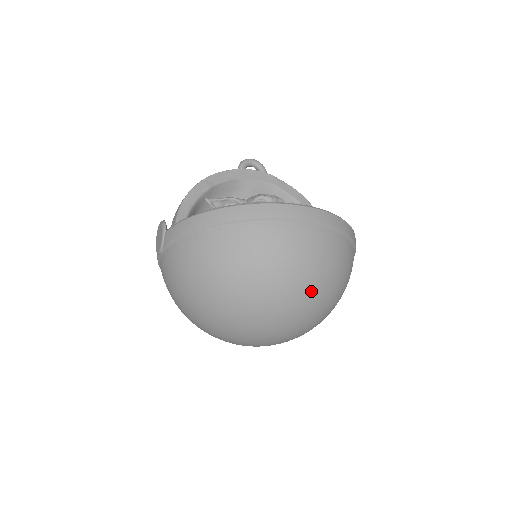
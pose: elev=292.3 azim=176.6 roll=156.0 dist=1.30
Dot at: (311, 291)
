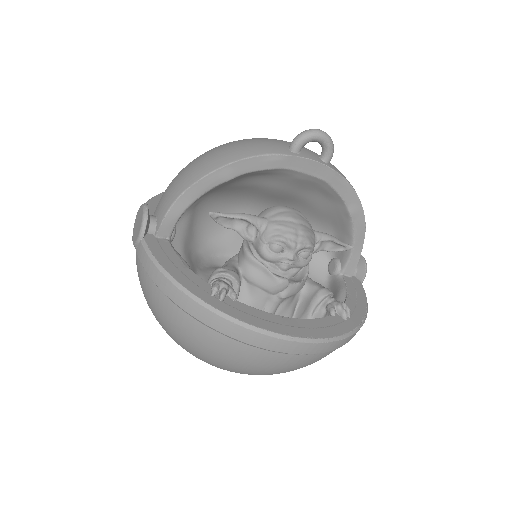
Dot at: occluded
